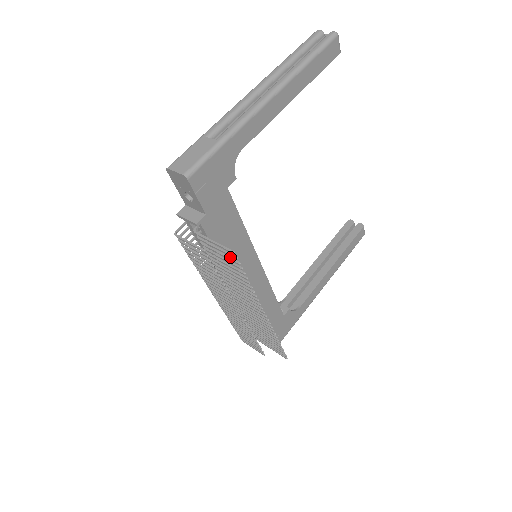
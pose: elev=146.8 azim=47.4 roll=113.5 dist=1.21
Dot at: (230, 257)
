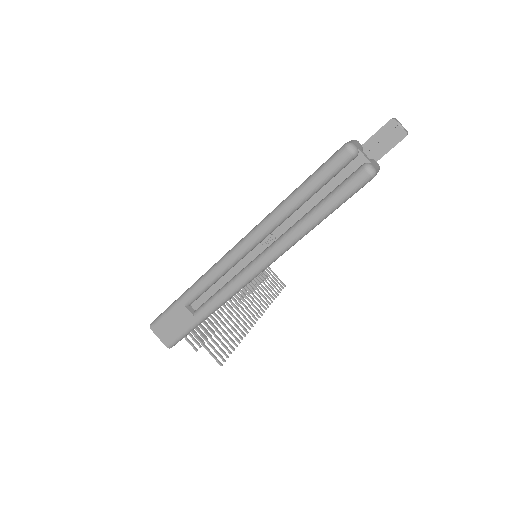
Dot at: (220, 349)
